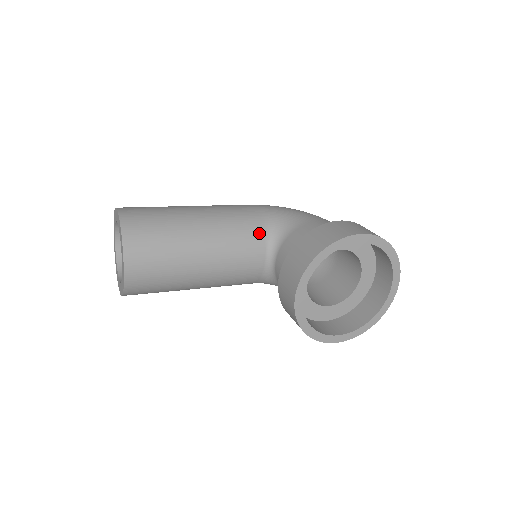
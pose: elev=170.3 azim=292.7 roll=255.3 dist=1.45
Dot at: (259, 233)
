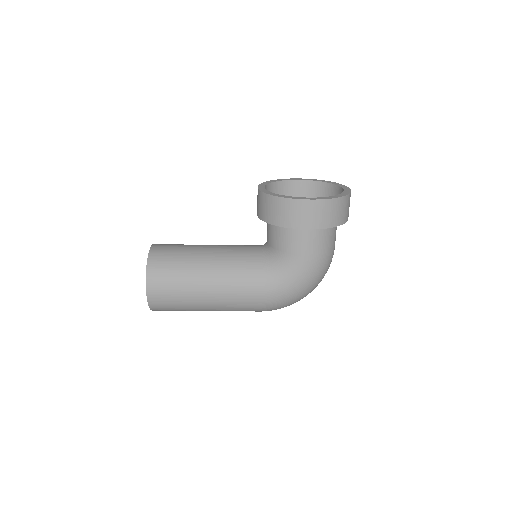
Dot at: occluded
